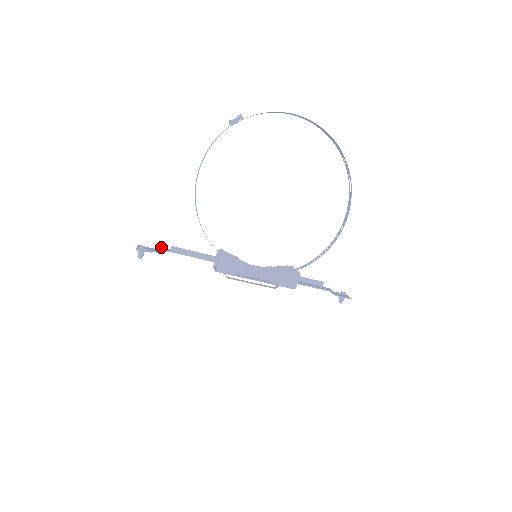
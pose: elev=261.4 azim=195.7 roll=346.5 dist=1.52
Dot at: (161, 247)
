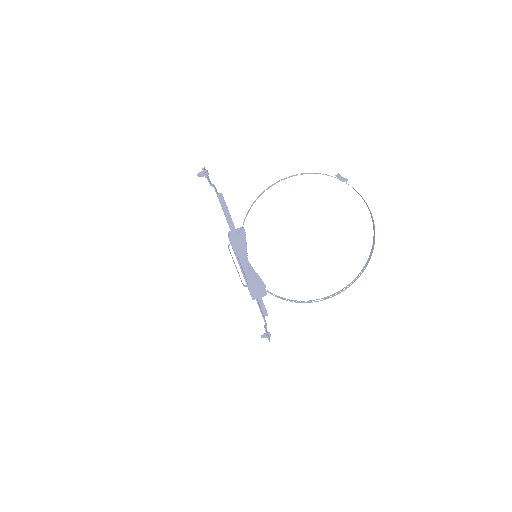
Dot at: occluded
